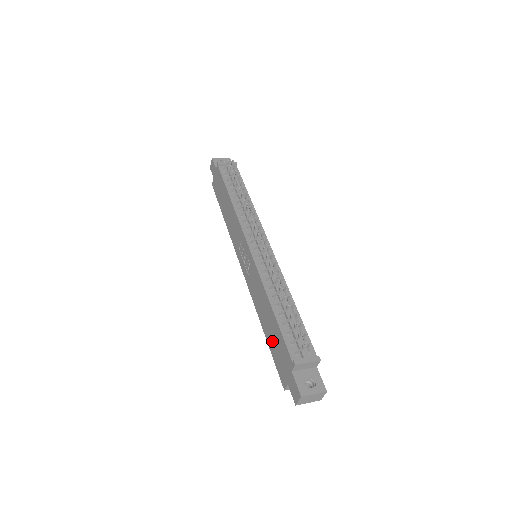
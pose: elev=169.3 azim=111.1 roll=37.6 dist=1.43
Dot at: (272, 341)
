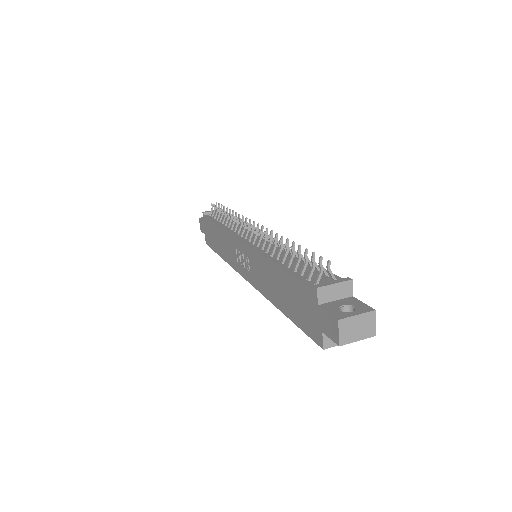
Dot at: (291, 306)
